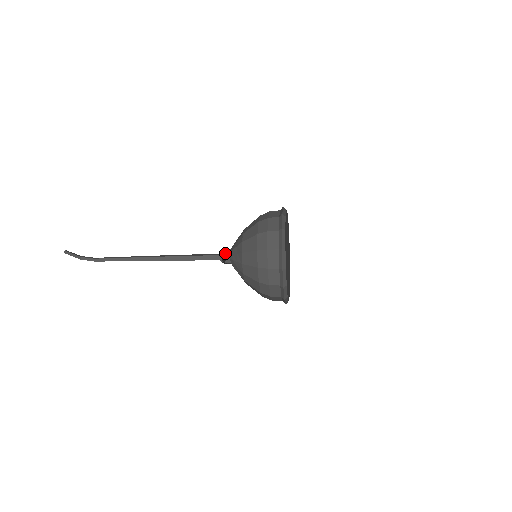
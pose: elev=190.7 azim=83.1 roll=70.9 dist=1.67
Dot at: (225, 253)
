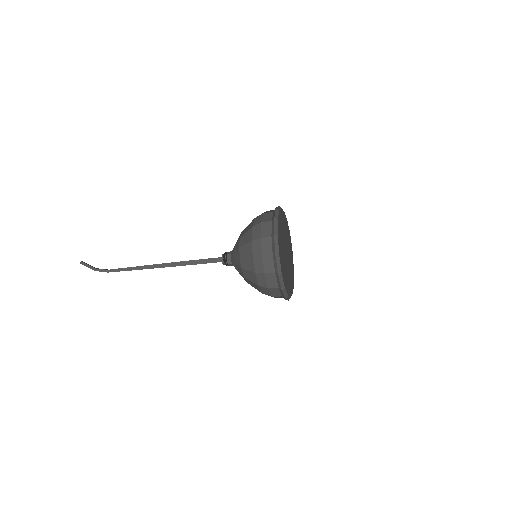
Dot at: (226, 254)
